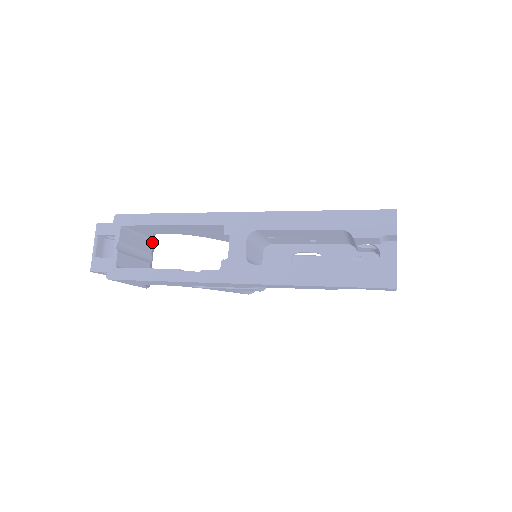
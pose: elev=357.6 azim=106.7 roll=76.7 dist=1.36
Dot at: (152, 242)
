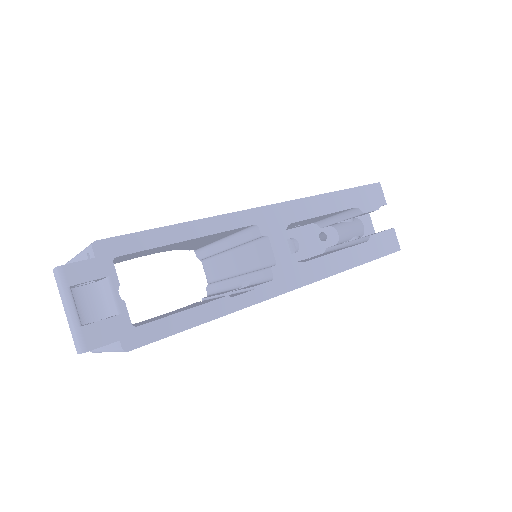
Dot at: occluded
